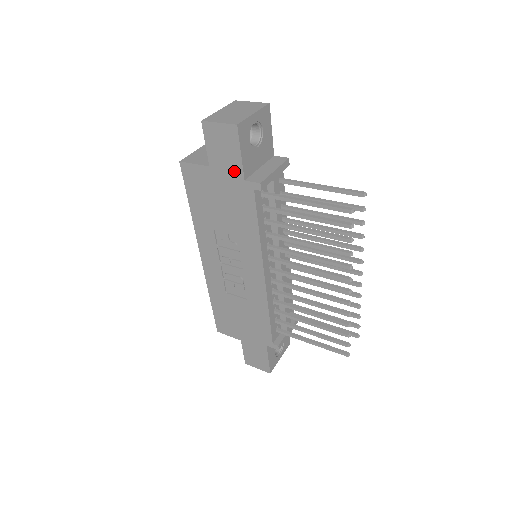
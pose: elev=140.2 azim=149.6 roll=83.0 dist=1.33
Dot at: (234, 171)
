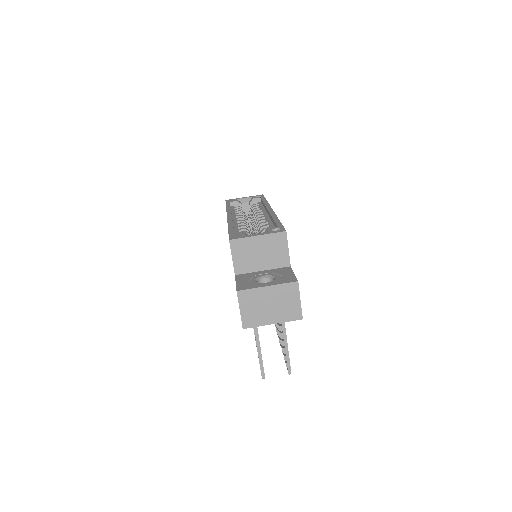
Dot at: occluded
